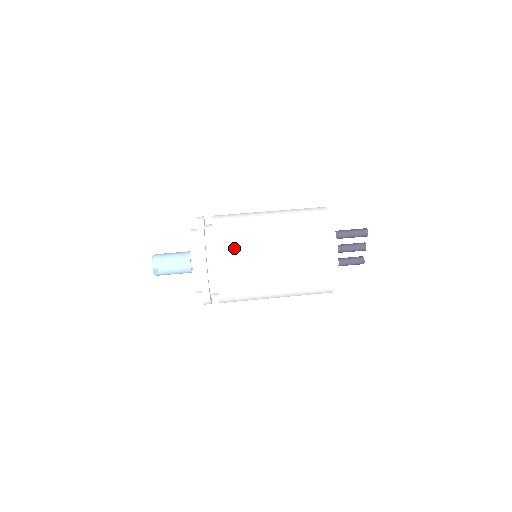
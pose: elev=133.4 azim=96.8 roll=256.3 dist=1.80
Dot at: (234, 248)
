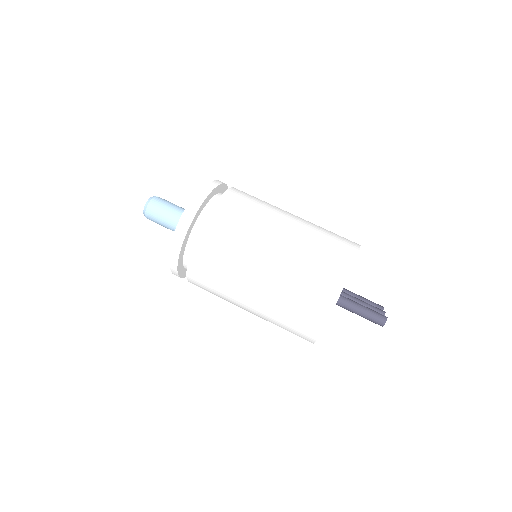
Dot at: (206, 284)
